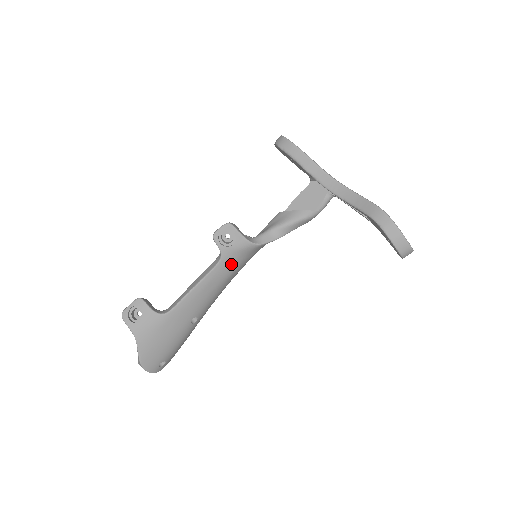
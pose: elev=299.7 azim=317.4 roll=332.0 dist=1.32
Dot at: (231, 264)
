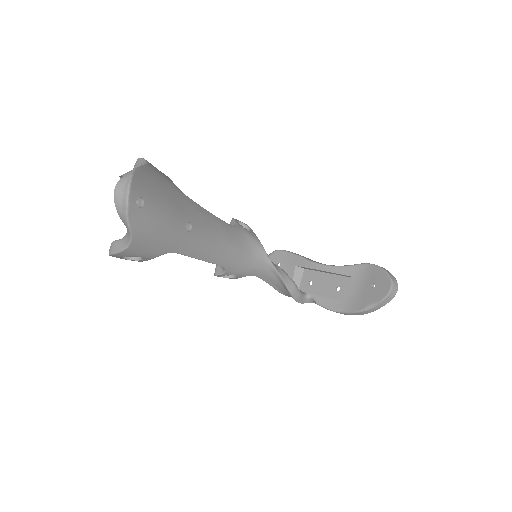
Dot at: (238, 238)
